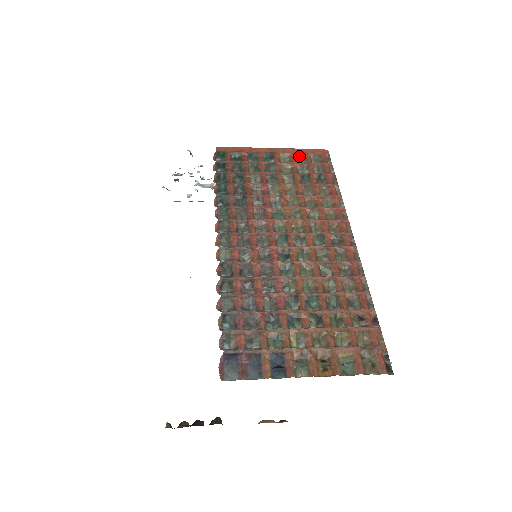
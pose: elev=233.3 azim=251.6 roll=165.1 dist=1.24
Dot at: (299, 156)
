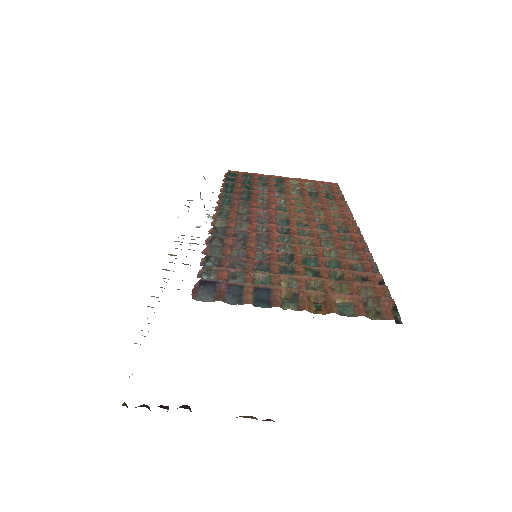
Dot at: (308, 184)
